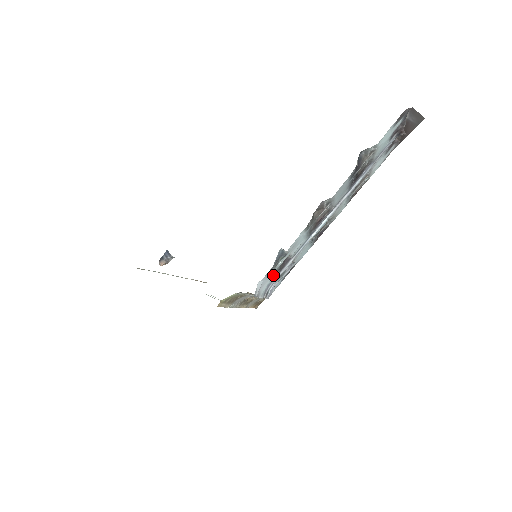
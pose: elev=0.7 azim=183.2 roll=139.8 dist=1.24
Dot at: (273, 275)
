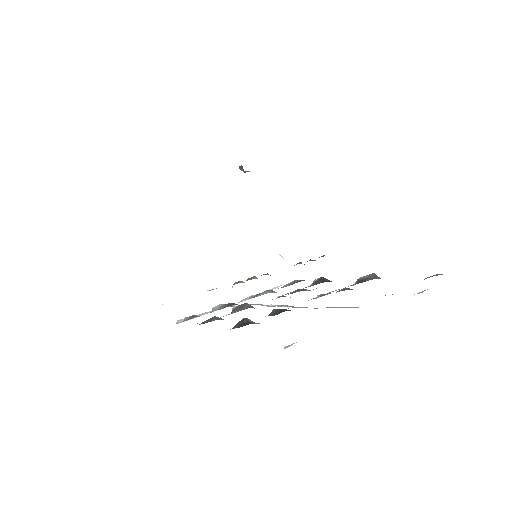
Dot at: occluded
